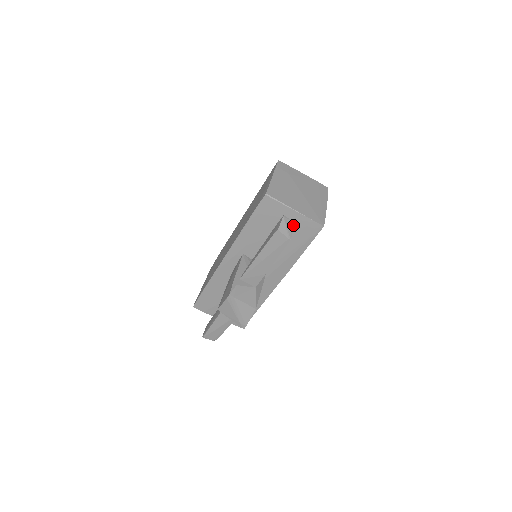
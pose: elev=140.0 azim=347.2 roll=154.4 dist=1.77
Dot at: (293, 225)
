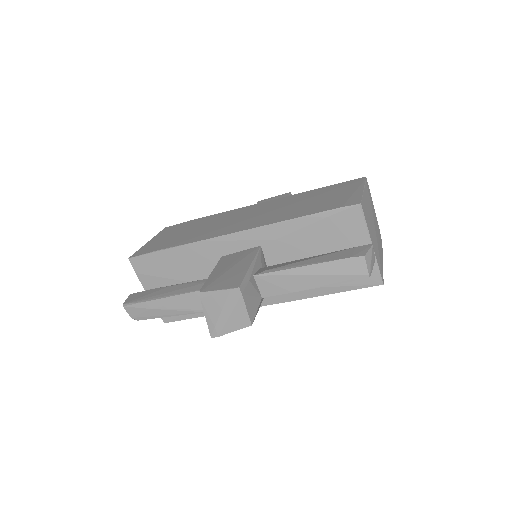
Dot at: (374, 262)
